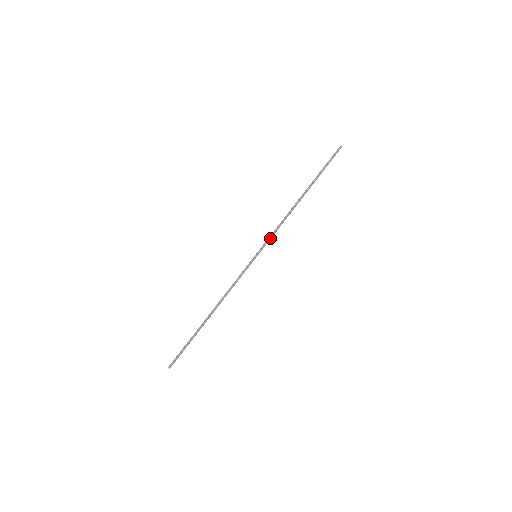
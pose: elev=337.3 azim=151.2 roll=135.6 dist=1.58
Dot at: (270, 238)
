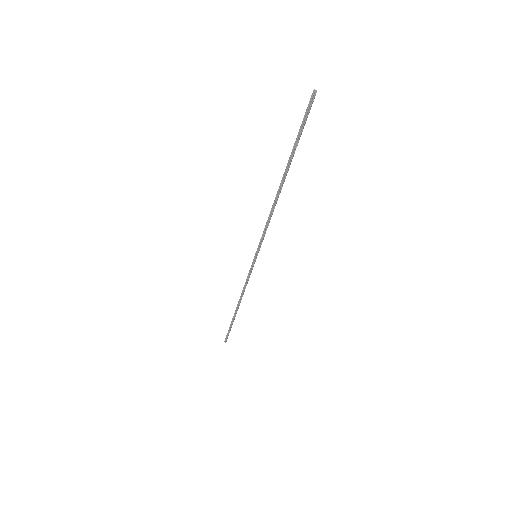
Dot at: (263, 237)
